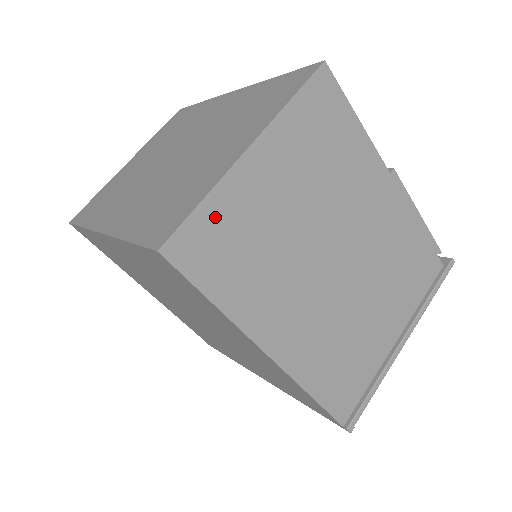
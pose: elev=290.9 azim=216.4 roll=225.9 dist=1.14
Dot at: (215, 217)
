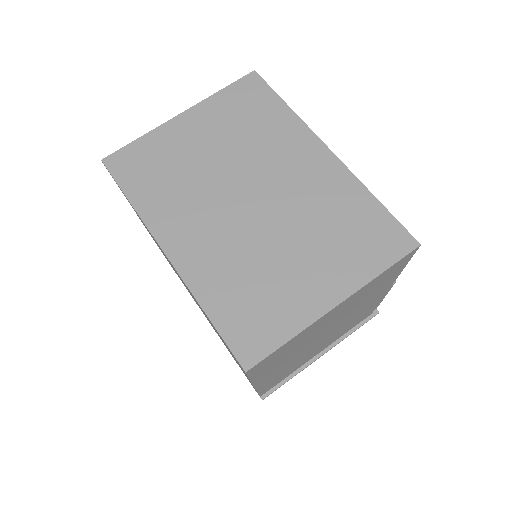
Dot at: (288, 345)
